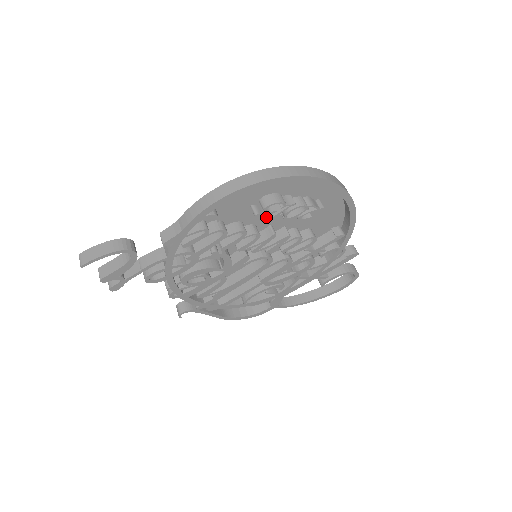
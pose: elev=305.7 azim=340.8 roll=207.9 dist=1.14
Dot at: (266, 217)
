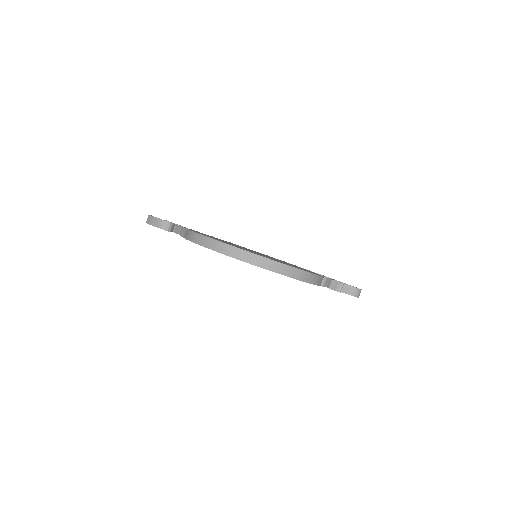
Dot at: occluded
